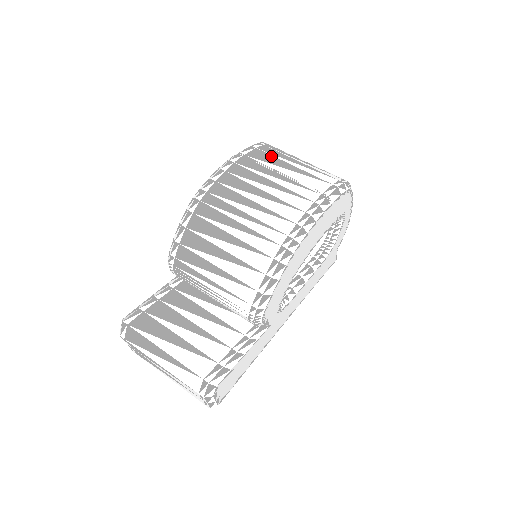
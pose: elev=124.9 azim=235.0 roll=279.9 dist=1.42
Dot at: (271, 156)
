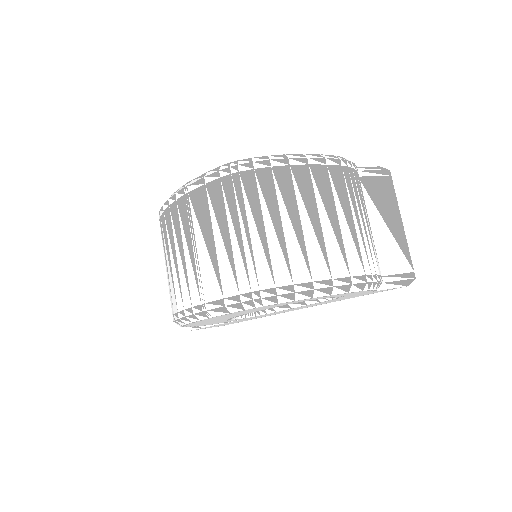
Dot at: (207, 209)
